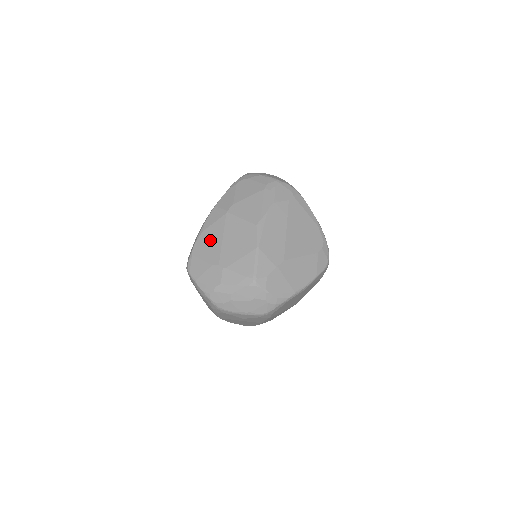
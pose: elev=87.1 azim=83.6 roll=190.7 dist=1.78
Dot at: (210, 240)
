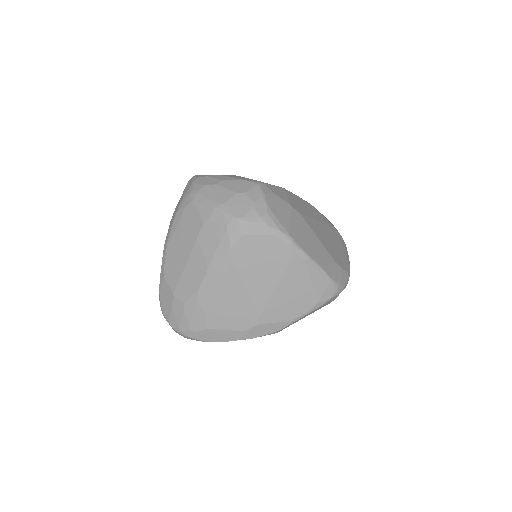
Dot at: occluded
